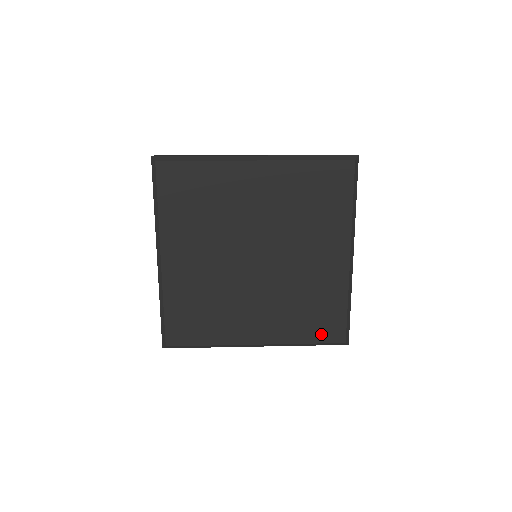
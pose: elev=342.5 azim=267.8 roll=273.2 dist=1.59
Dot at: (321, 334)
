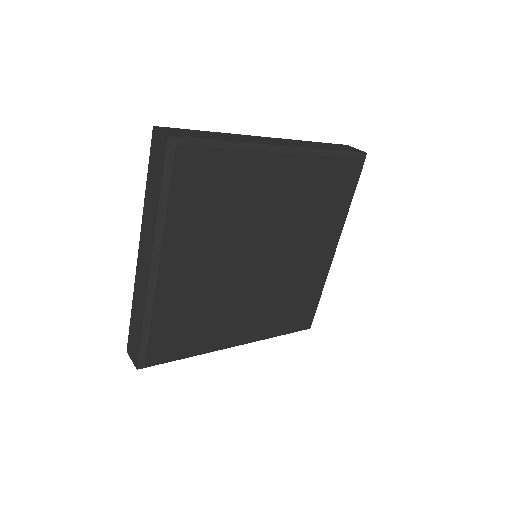
Dot at: (294, 324)
